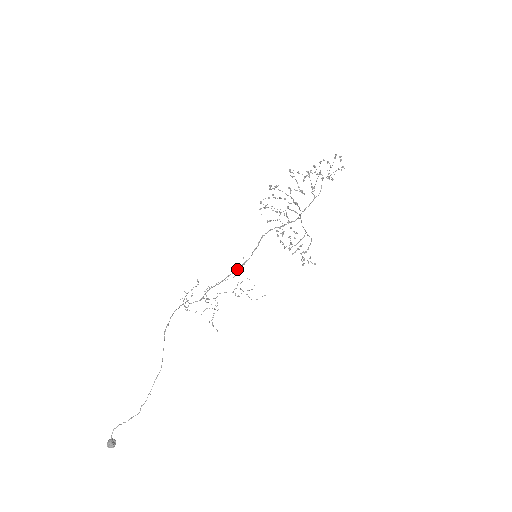
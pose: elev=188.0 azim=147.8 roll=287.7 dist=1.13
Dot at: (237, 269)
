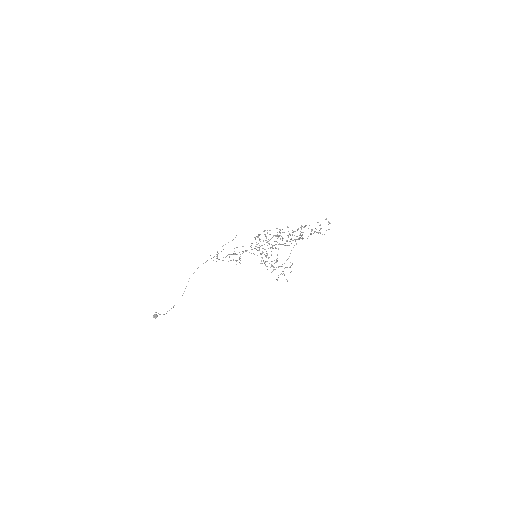
Dot at: (252, 249)
